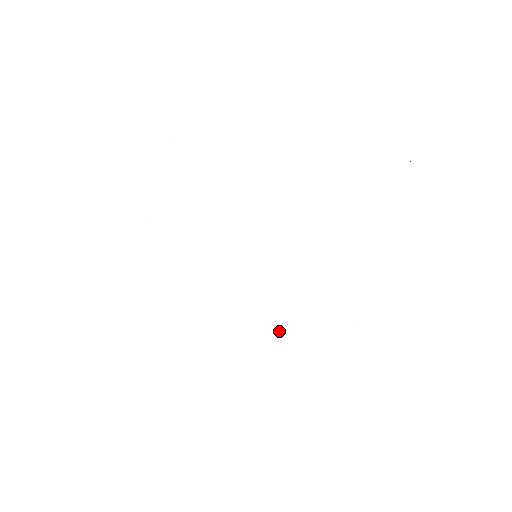
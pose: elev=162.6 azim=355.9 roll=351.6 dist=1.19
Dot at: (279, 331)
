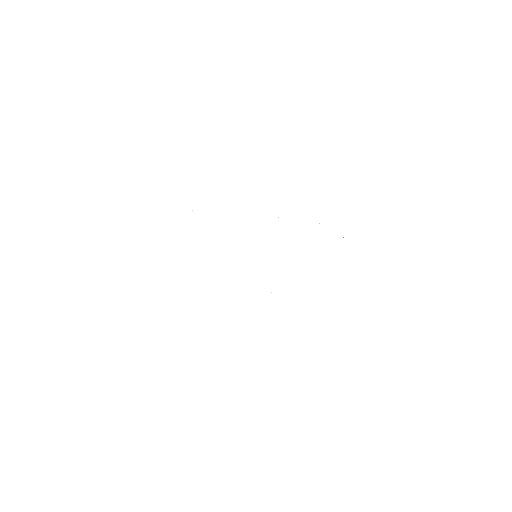
Dot at: occluded
